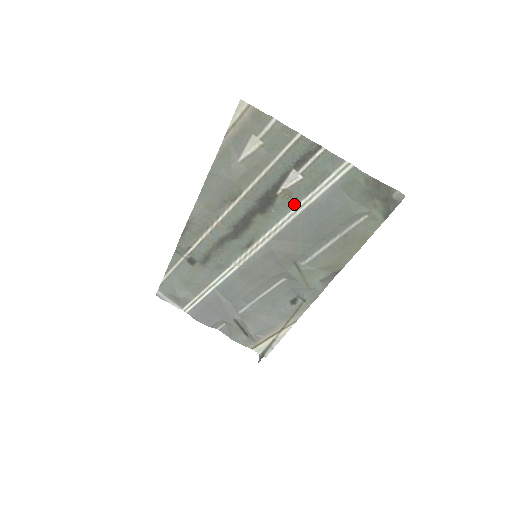
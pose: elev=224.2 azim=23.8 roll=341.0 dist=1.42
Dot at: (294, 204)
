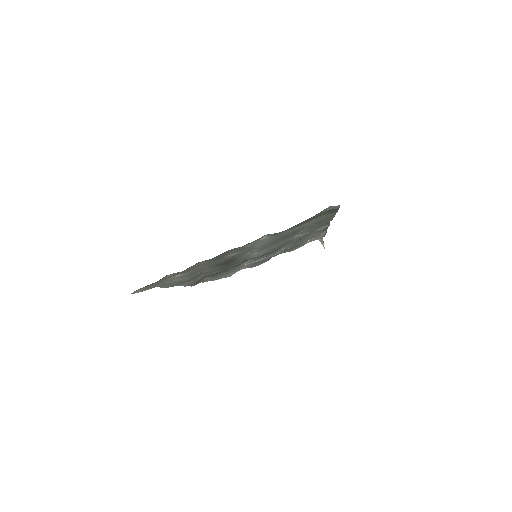
Dot at: occluded
